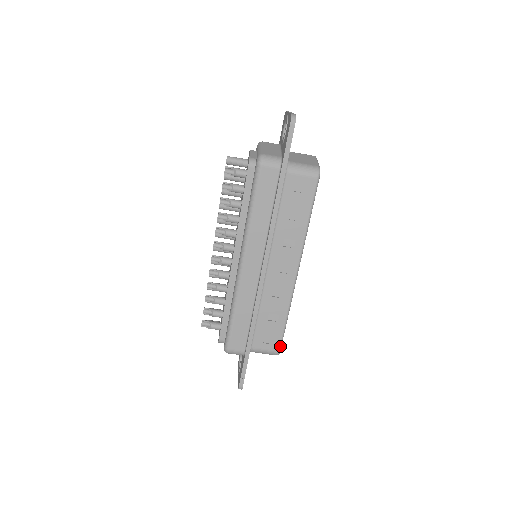
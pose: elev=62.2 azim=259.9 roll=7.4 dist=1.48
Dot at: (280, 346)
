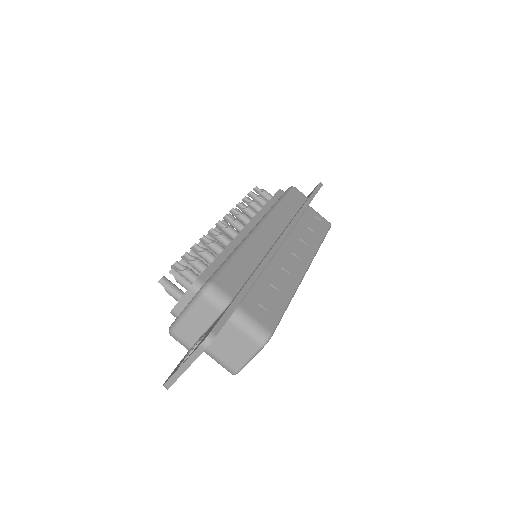
Dot at: (274, 328)
